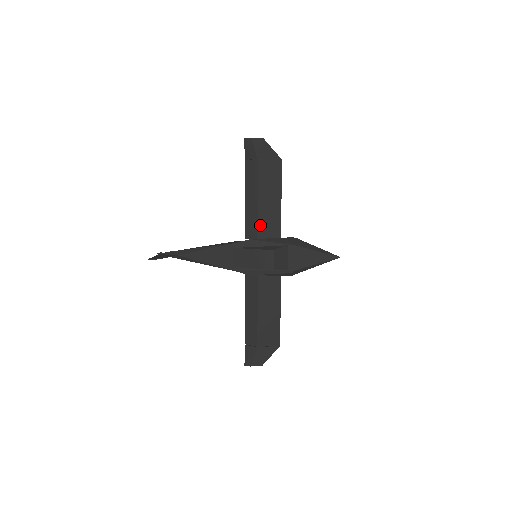
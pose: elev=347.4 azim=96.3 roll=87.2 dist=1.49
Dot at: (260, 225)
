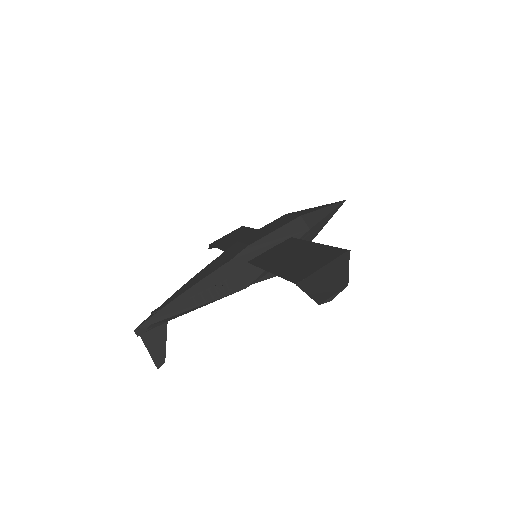
Dot at: occluded
